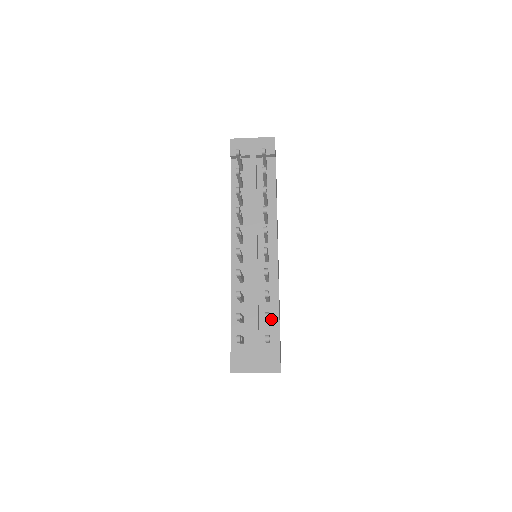
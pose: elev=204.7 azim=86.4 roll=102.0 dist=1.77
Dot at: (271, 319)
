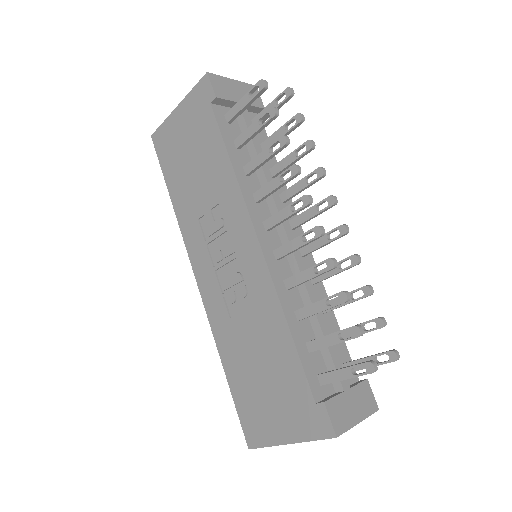
Dot at: occluded
